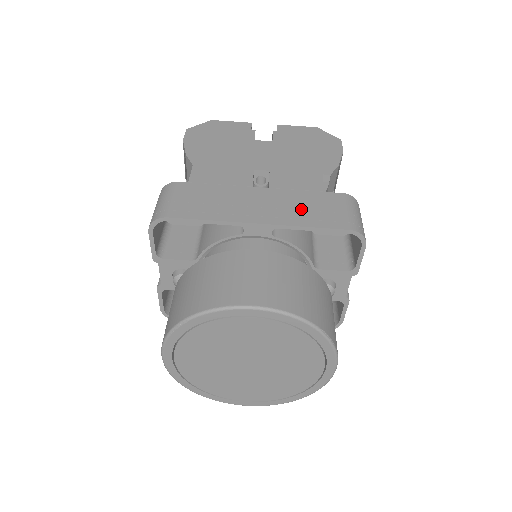
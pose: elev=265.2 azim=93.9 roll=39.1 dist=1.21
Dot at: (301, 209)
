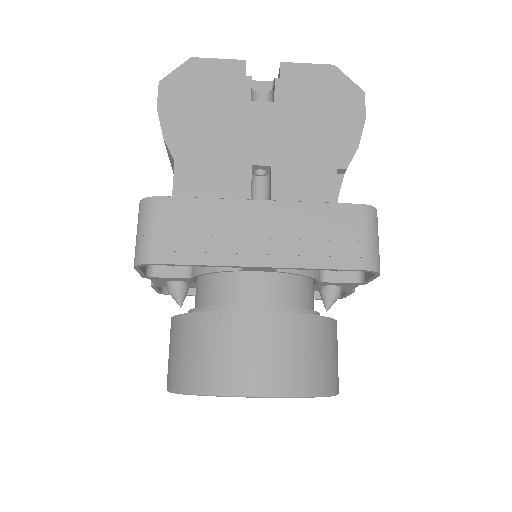
Dot at: (309, 238)
